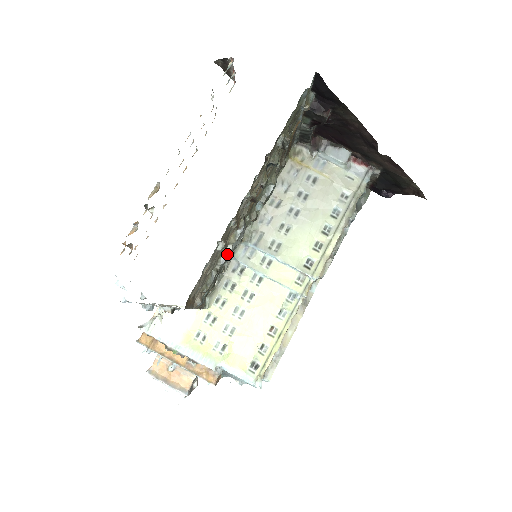
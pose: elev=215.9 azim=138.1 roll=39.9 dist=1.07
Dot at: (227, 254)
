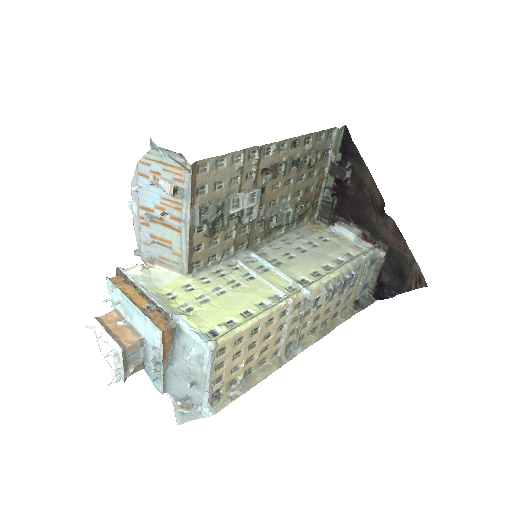
Dot at: (238, 195)
